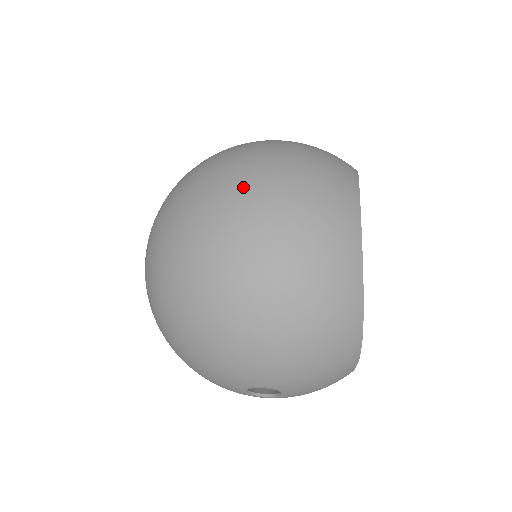
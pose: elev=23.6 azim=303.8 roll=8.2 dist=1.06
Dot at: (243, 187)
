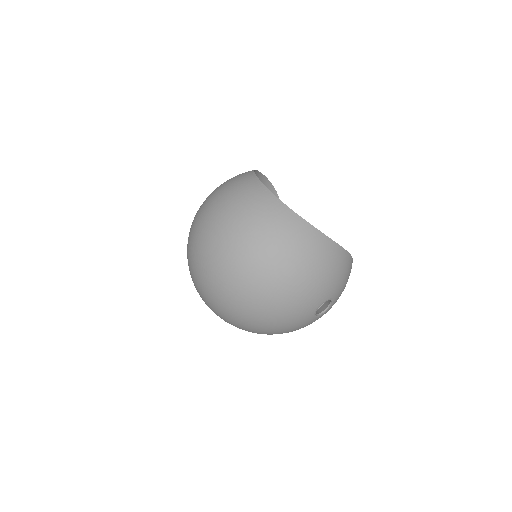
Dot at: (216, 240)
